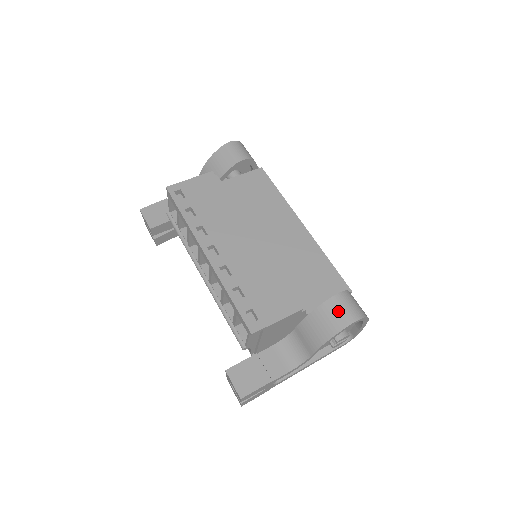
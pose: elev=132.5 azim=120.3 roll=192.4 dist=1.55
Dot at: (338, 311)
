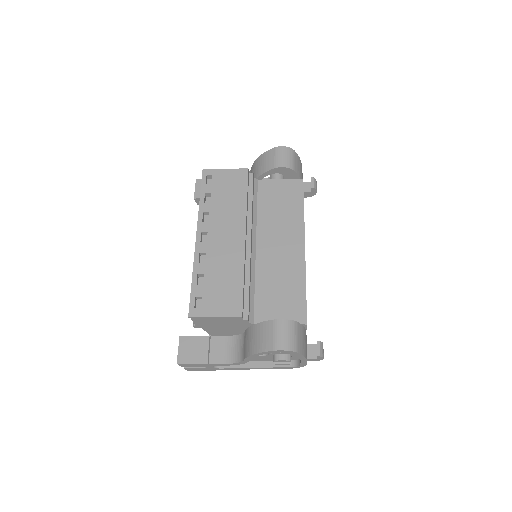
Dot at: (272, 334)
